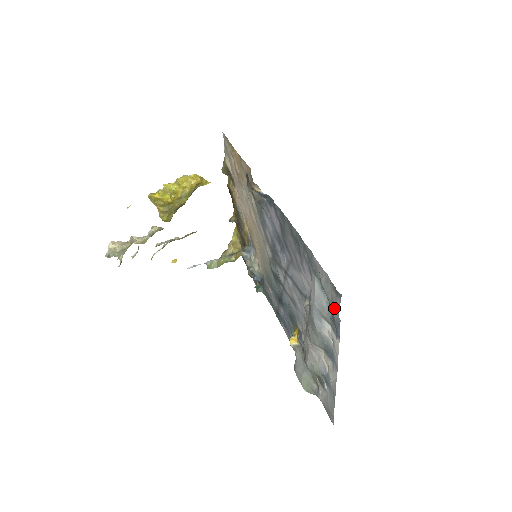
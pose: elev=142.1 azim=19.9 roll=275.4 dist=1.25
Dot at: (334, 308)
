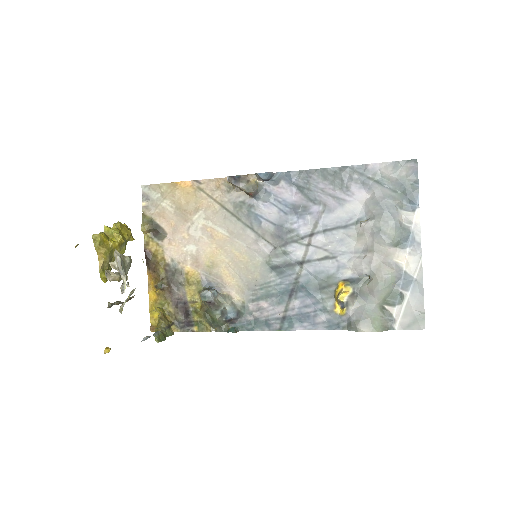
Dot at: (413, 176)
